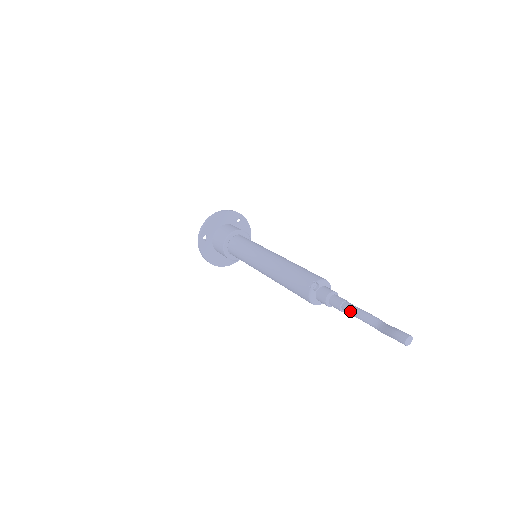
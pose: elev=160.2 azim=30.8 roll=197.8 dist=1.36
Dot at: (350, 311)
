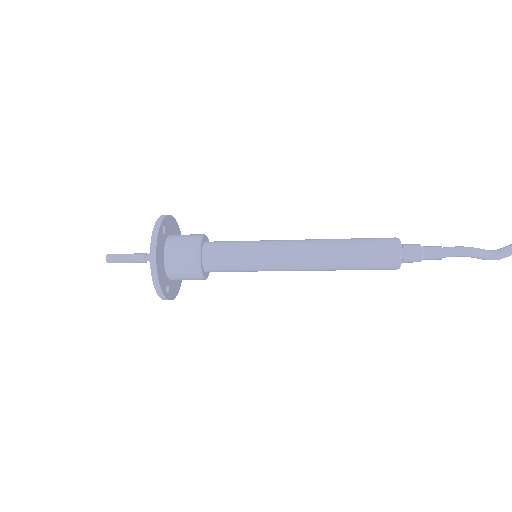
Dot at: (457, 247)
